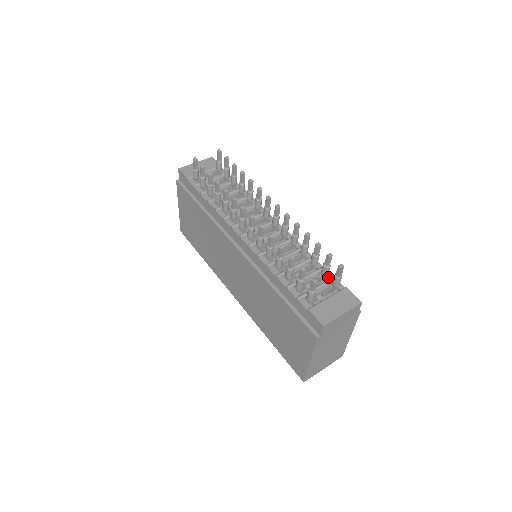
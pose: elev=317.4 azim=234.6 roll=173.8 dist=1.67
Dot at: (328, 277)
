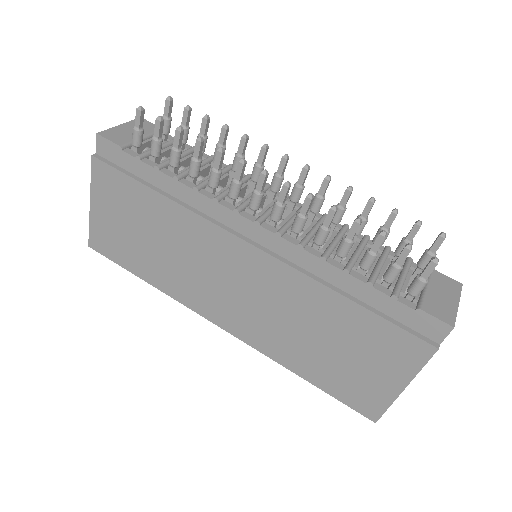
Dot at: occluded
